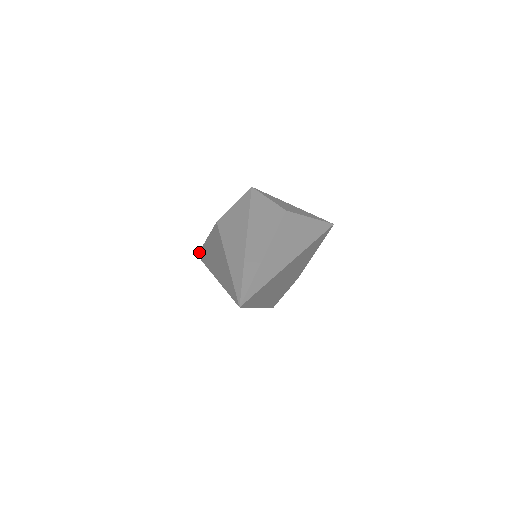
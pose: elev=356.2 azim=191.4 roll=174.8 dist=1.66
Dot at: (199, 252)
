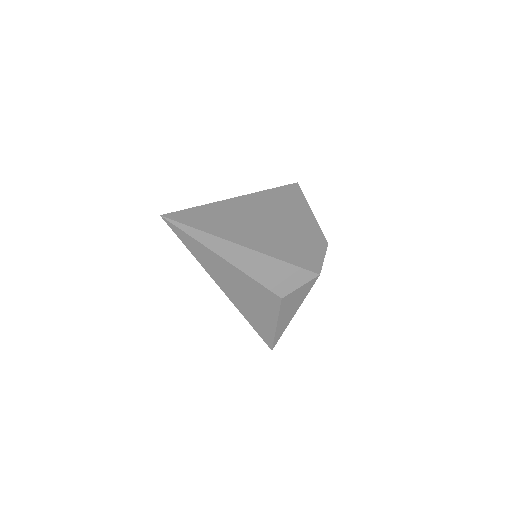
Dot at: occluded
